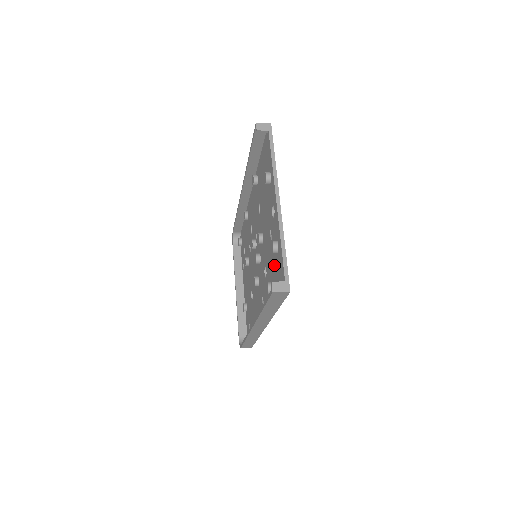
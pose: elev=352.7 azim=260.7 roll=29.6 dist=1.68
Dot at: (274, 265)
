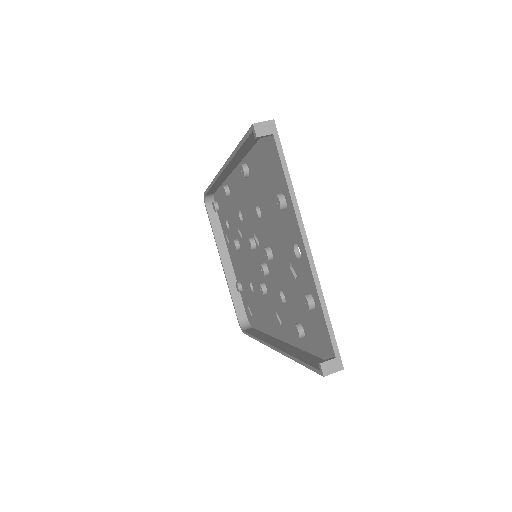
Dot at: (305, 313)
